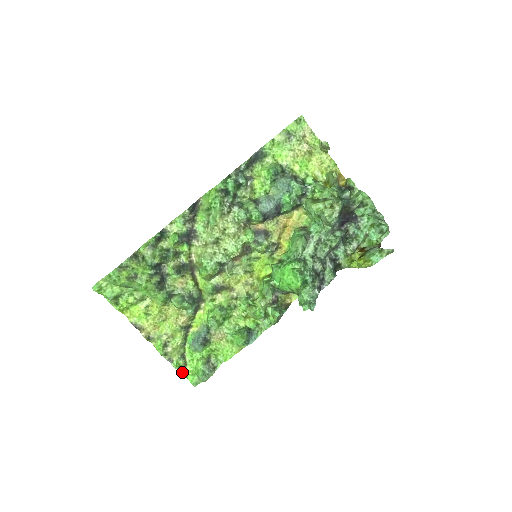
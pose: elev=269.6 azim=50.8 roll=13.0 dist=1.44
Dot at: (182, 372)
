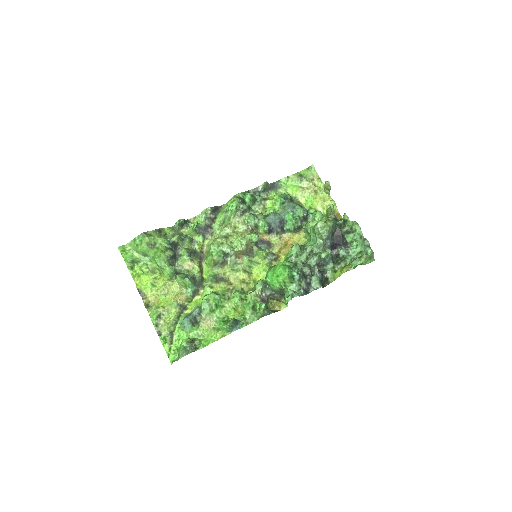
Dot at: (166, 349)
